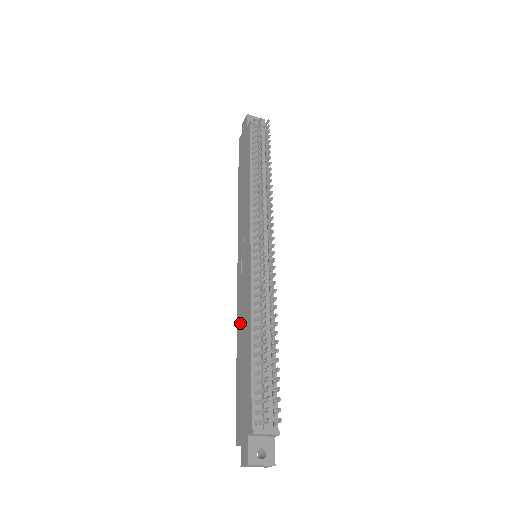
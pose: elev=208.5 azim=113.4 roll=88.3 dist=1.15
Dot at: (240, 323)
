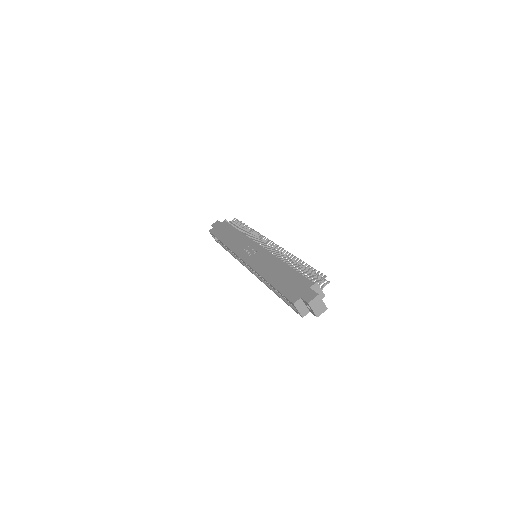
Dot at: (264, 269)
